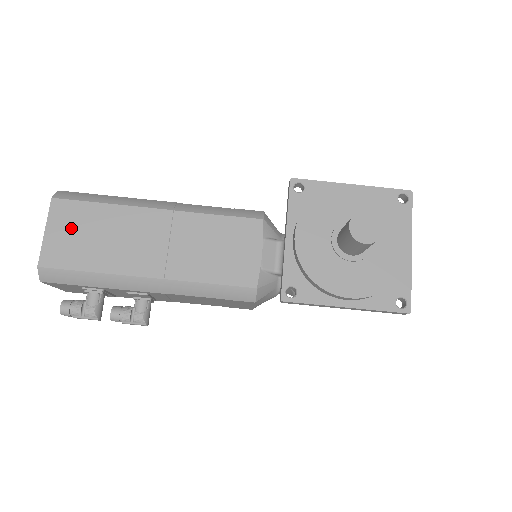
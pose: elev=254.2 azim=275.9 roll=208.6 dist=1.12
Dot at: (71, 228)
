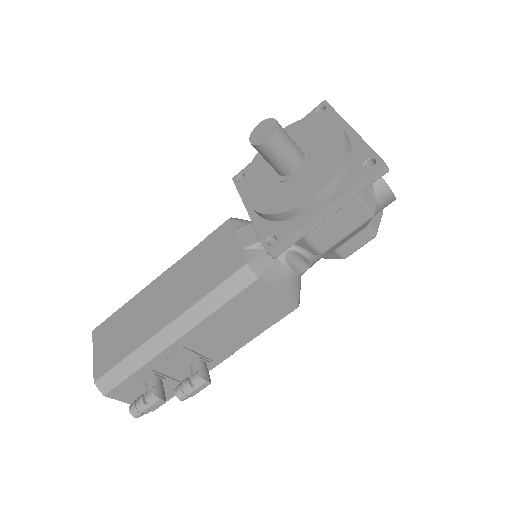
Dot at: (108, 339)
